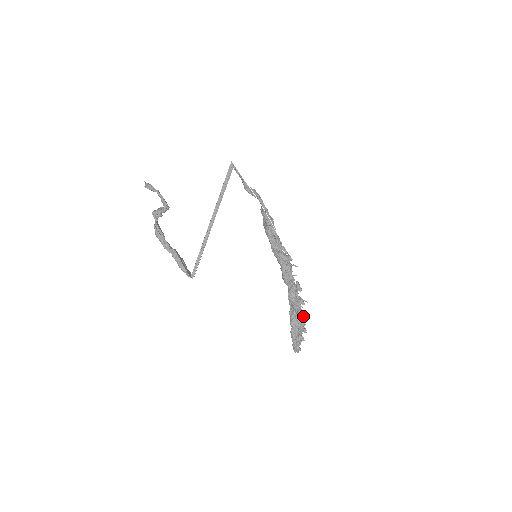
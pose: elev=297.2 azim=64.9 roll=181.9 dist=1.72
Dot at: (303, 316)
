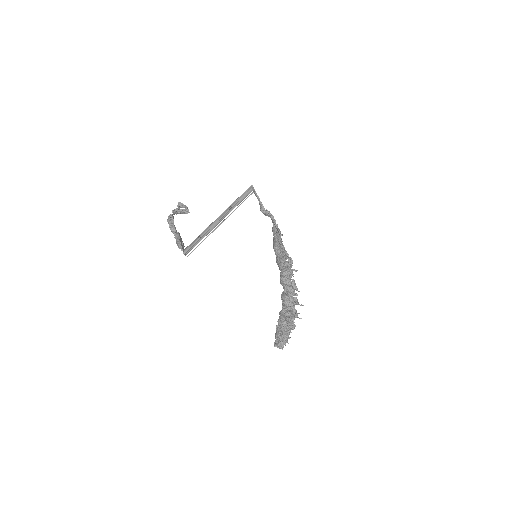
Dot at: (292, 309)
